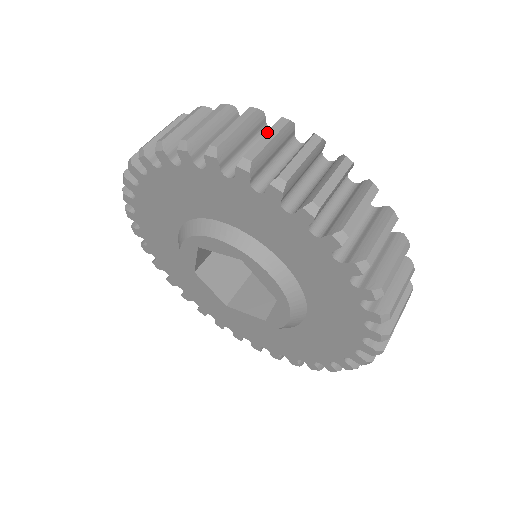
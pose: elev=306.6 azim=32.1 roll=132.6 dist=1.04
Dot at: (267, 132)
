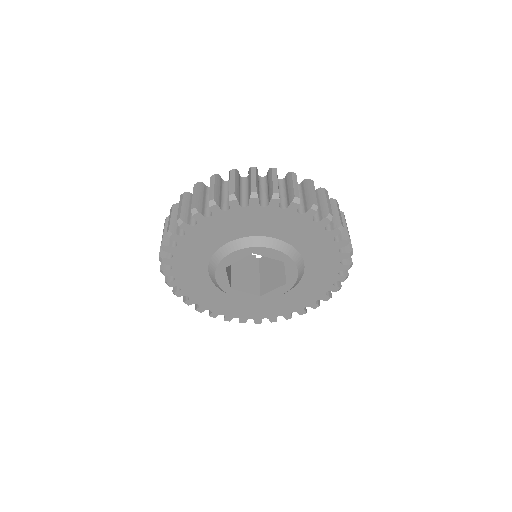
Dot at: (327, 198)
